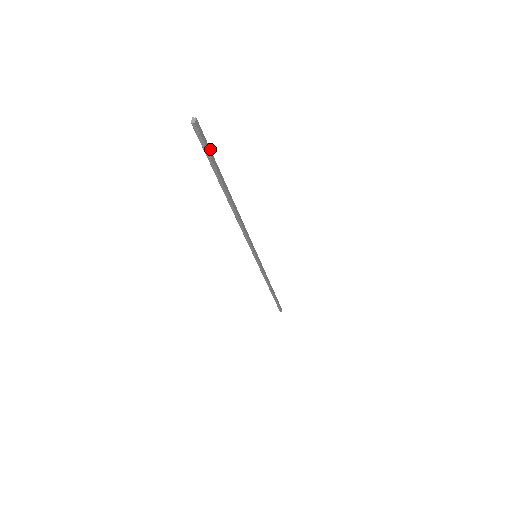
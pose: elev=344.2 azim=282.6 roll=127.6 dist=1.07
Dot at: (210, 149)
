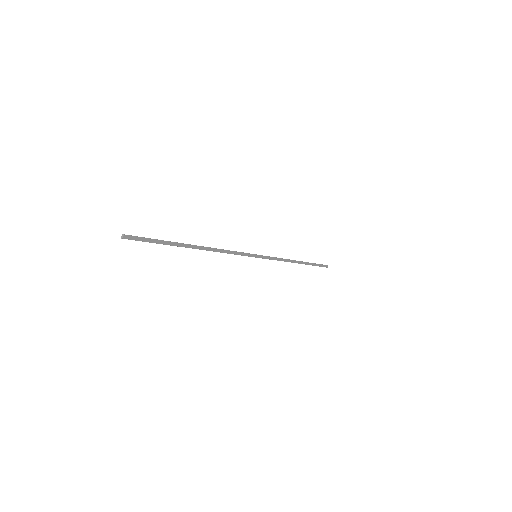
Dot at: (150, 238)
